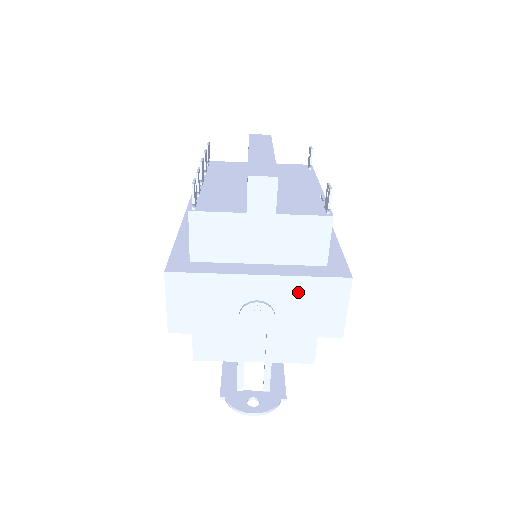
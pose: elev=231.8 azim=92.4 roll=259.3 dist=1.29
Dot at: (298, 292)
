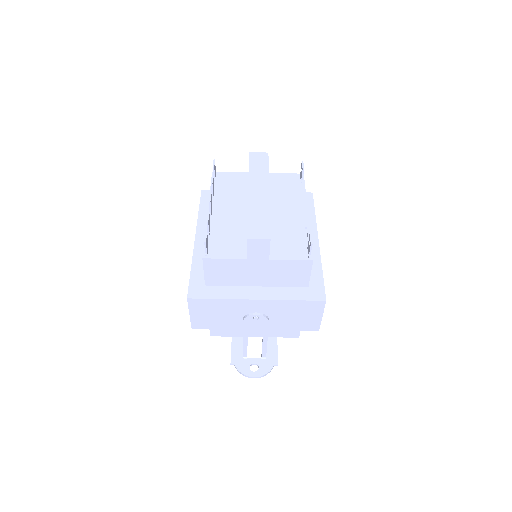
Dot at: (286, 308)
